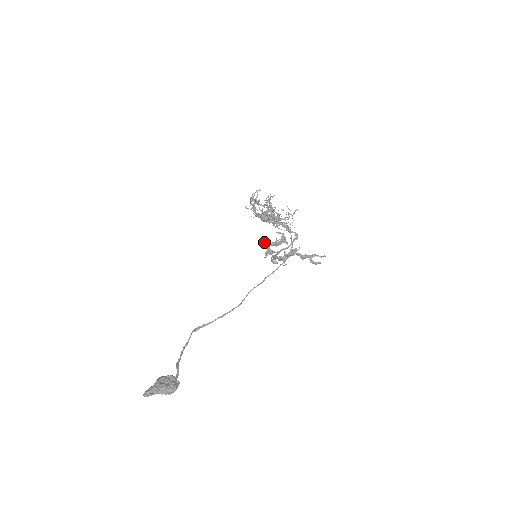
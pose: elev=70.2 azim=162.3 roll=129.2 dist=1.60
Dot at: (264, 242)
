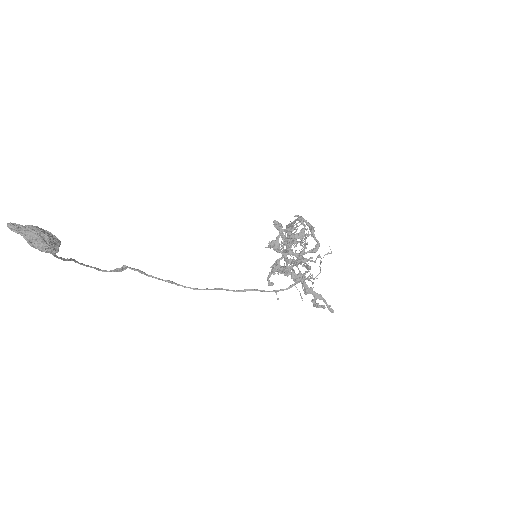
Dot at: (278, 223)
